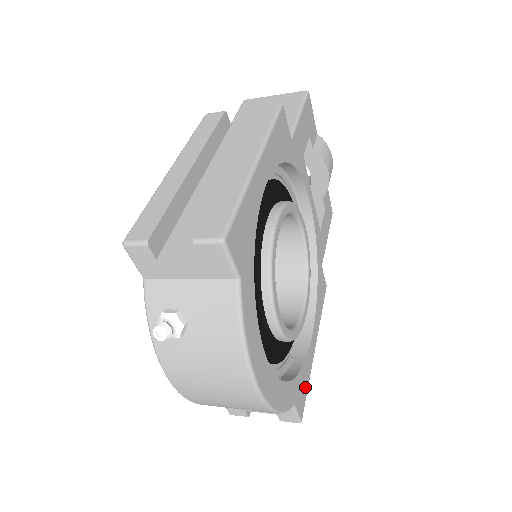
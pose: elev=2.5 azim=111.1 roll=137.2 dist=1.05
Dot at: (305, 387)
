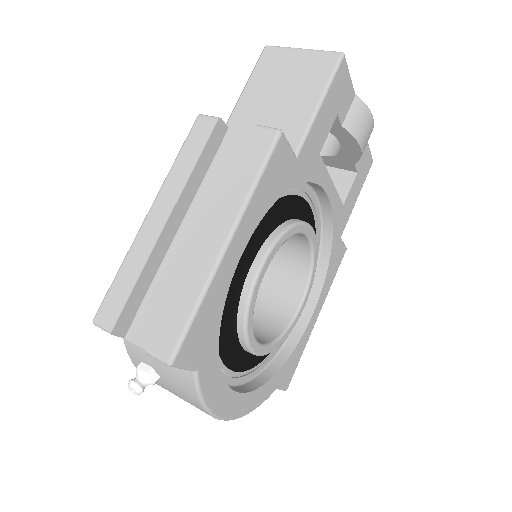
Dot at: (296, 362)
